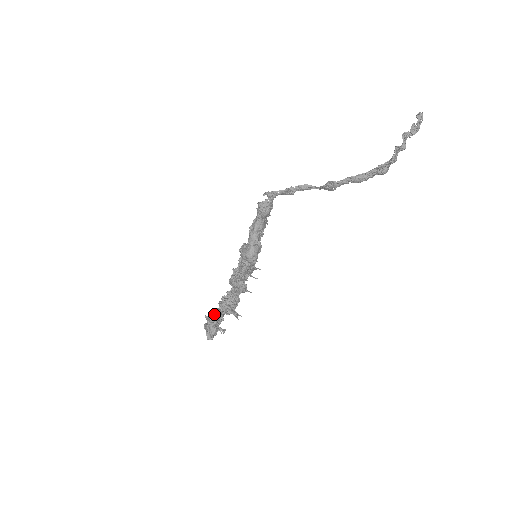
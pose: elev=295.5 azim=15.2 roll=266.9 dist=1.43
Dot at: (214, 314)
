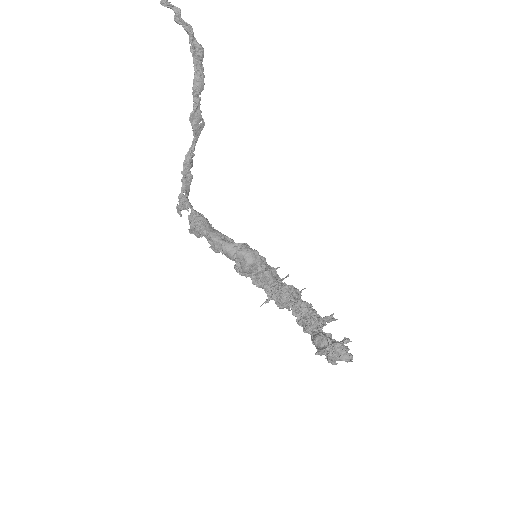
Dot at: (317, 340)
